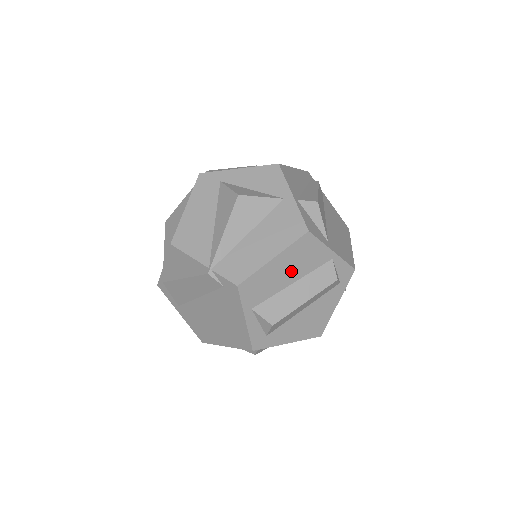
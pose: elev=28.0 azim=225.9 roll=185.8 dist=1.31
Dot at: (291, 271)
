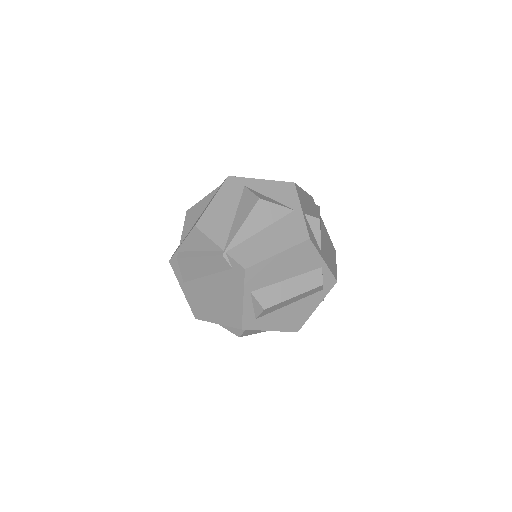
Dot at: (288, 268)
